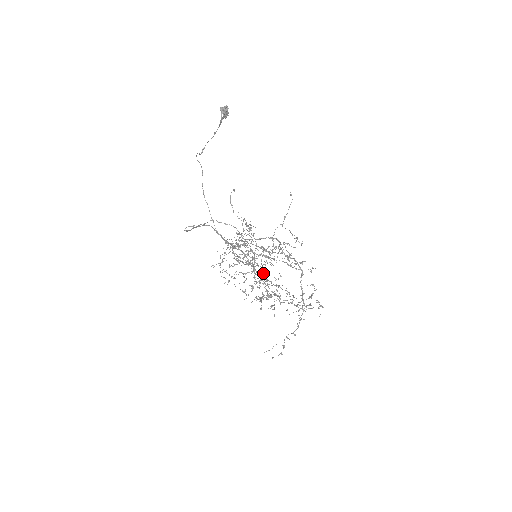
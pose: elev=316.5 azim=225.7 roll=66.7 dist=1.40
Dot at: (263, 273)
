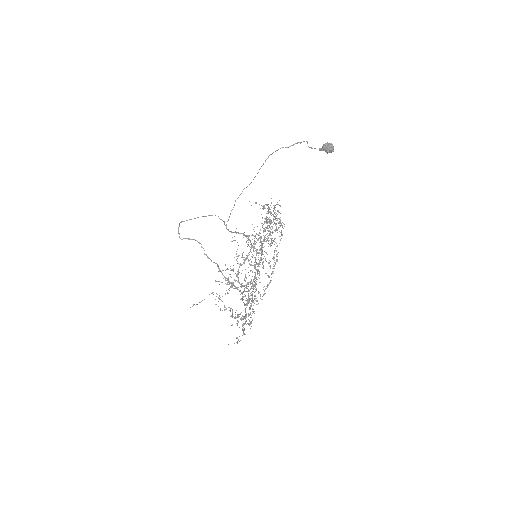
Dot at: occluded
